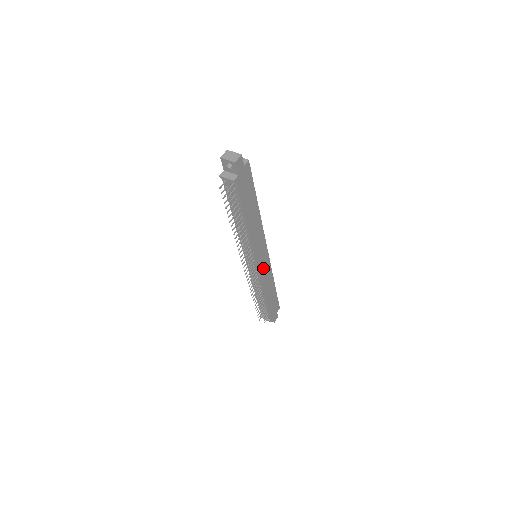
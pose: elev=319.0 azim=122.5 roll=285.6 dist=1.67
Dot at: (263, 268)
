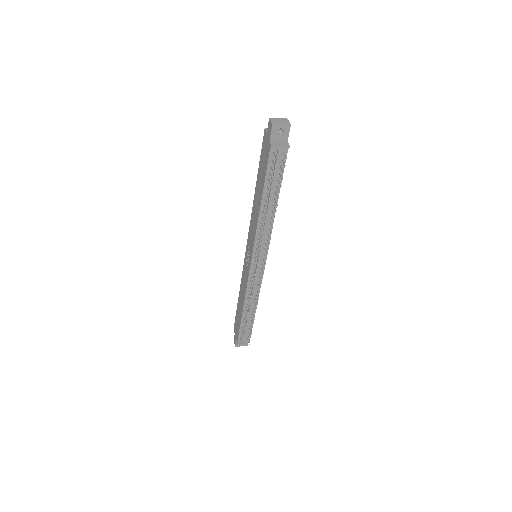
Dot at: occluded
